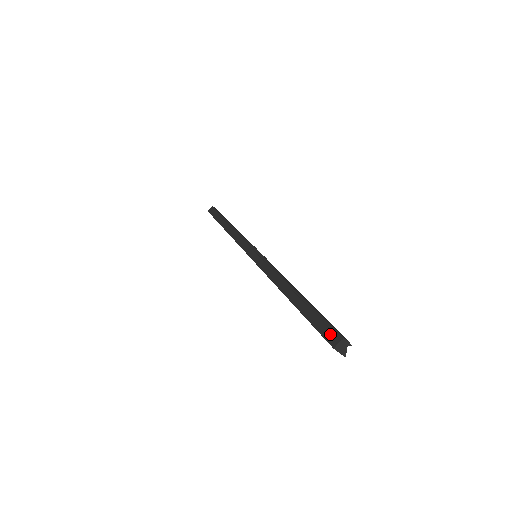
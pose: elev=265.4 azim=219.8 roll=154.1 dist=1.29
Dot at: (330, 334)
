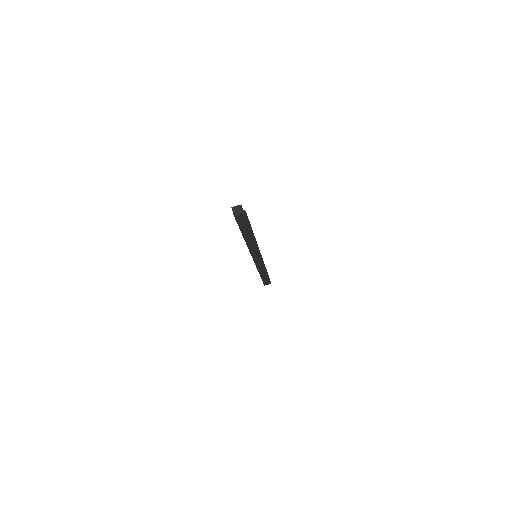
Dot at: occluded
